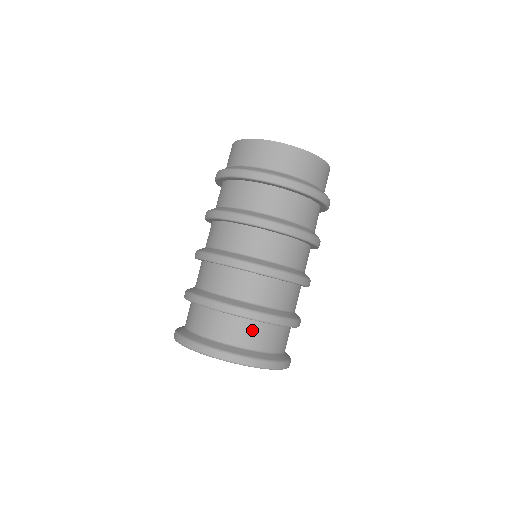
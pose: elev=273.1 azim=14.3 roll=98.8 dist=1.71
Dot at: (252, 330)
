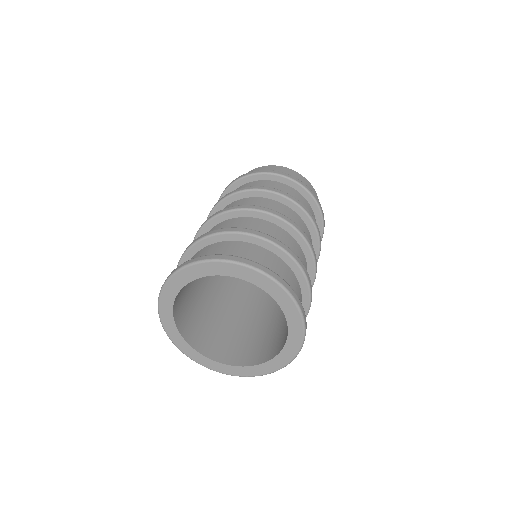
Dot at: (275, 262)
